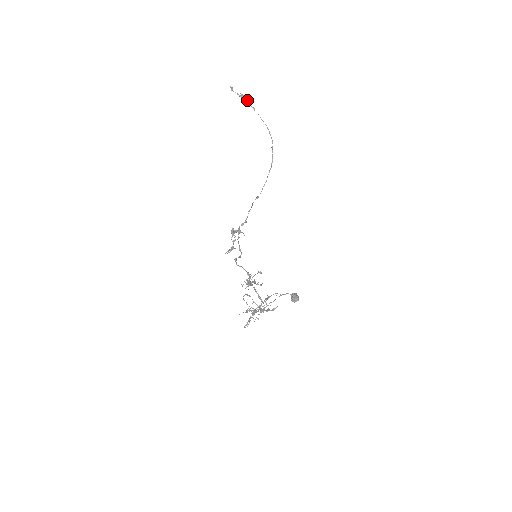
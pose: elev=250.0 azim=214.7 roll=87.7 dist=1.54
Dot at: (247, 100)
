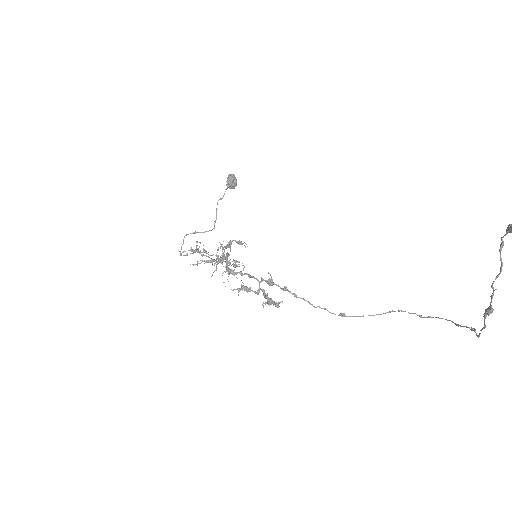
Dot at: occluded
